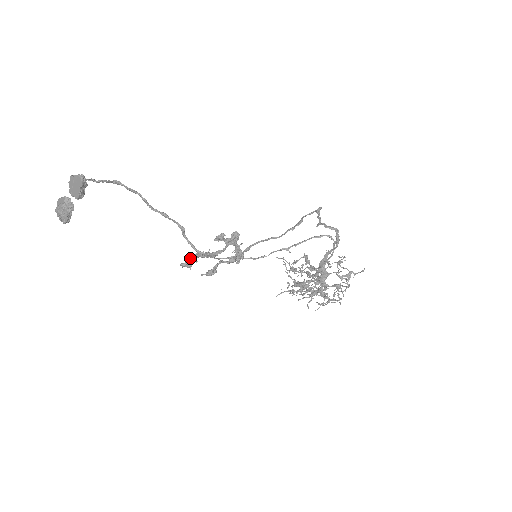
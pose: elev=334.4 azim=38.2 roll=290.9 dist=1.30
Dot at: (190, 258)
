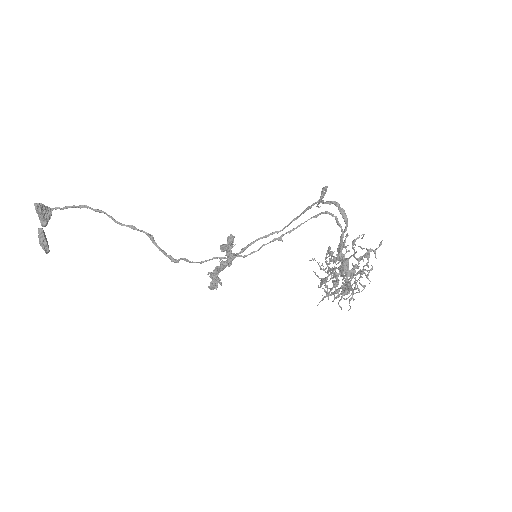
Dot at: occluded
